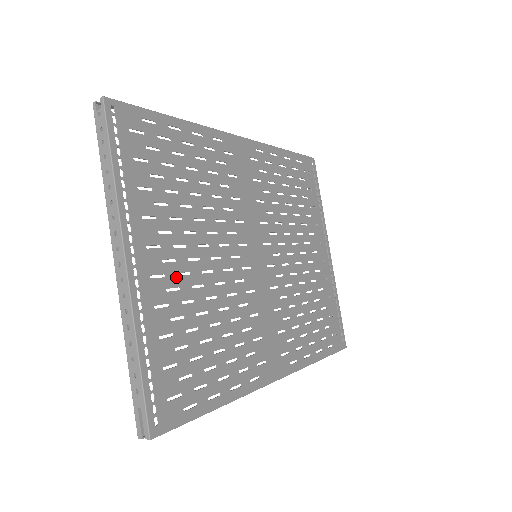
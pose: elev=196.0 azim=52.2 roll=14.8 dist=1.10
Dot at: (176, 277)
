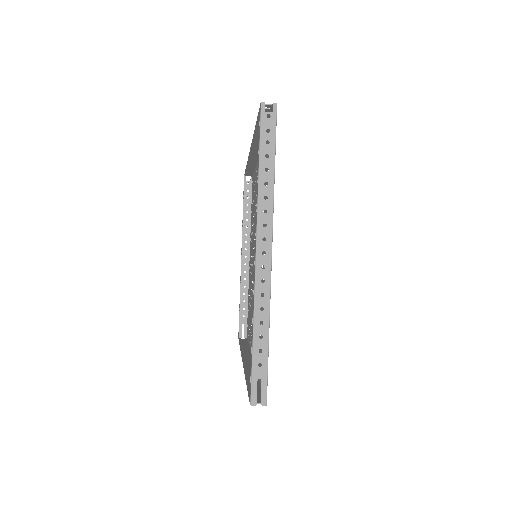
Dot at: occluded
